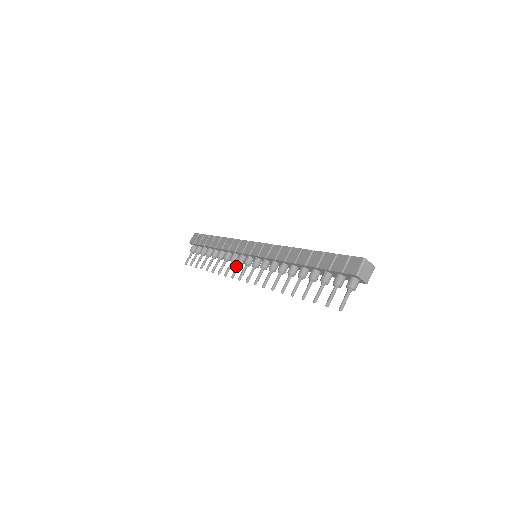
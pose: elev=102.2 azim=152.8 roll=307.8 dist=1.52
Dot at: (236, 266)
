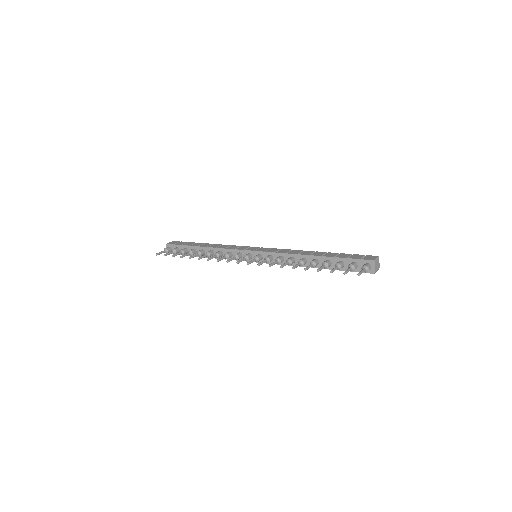
Dot at: (233, 257)
